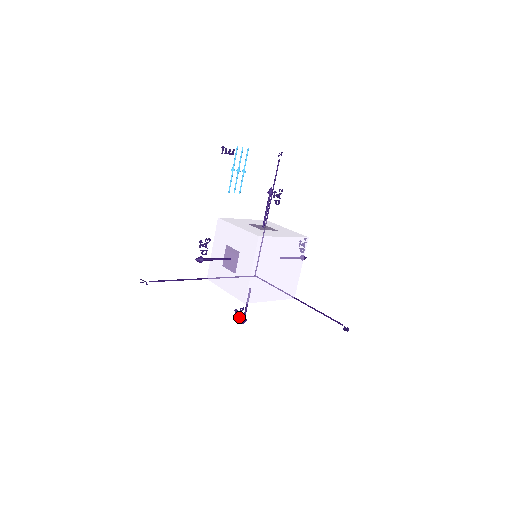
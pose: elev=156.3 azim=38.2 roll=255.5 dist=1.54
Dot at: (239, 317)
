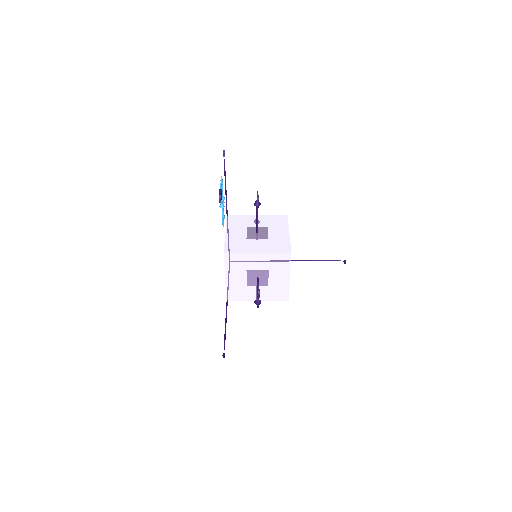
Dot at: occluded
